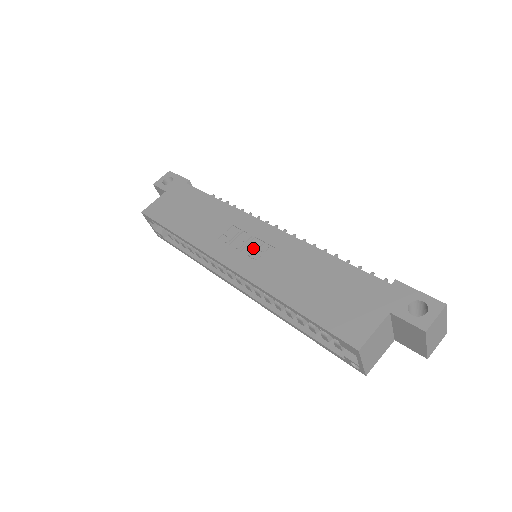
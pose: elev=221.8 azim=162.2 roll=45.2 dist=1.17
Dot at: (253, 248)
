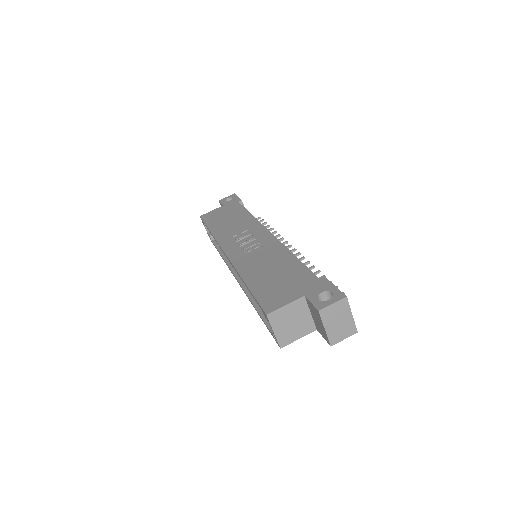
Dot at: (249, 245)
